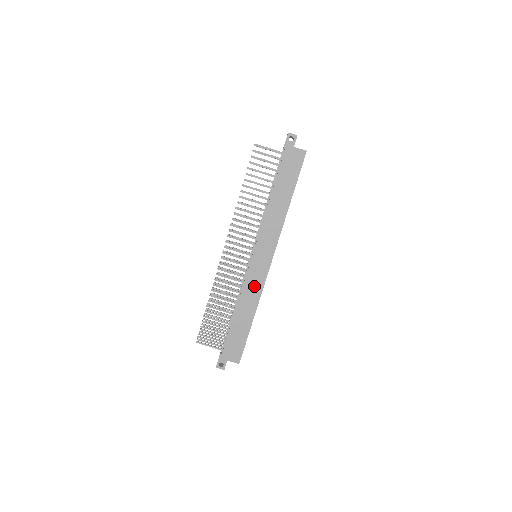
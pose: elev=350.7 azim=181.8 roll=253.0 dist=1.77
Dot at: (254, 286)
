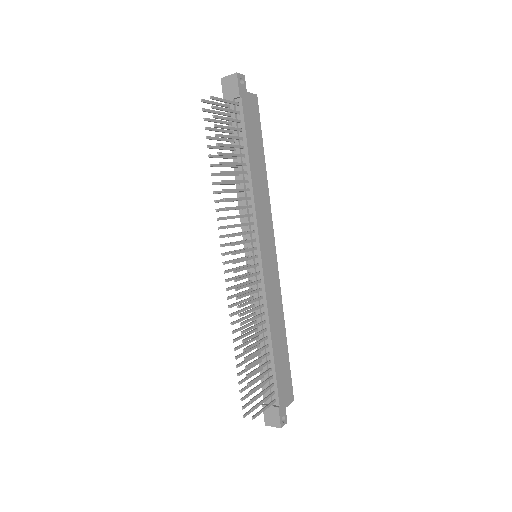
Dot at: (274, 294)
